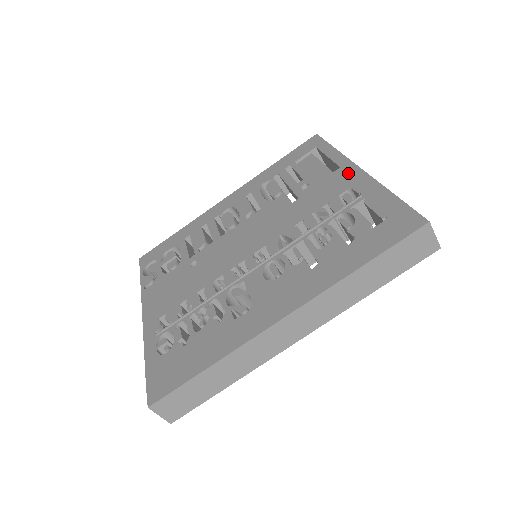
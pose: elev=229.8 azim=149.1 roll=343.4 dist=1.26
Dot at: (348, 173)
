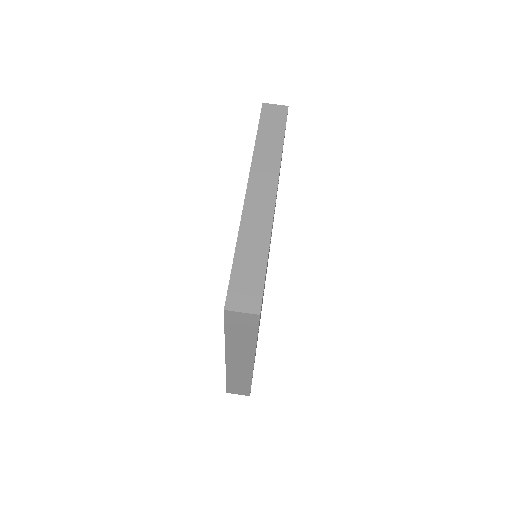
Dot at: occluded
